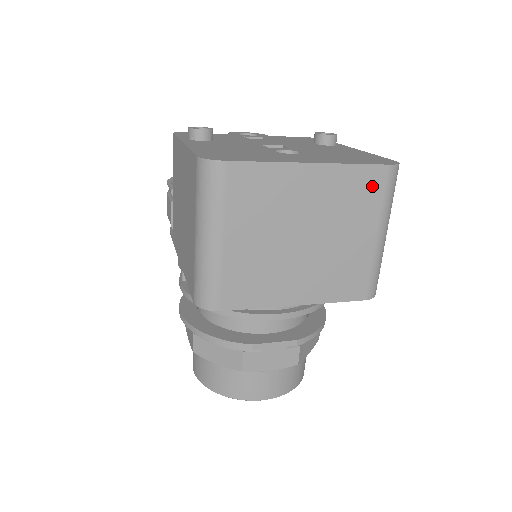
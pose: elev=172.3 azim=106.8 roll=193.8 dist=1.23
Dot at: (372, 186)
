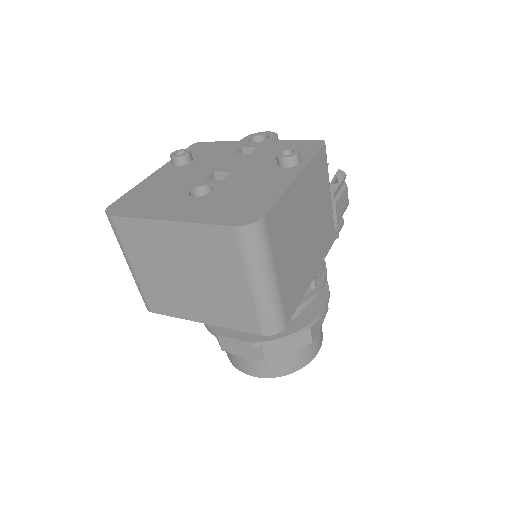
Dot at: (226, 243)
